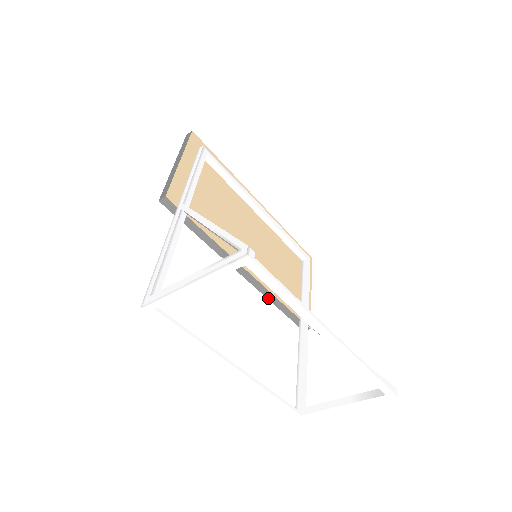
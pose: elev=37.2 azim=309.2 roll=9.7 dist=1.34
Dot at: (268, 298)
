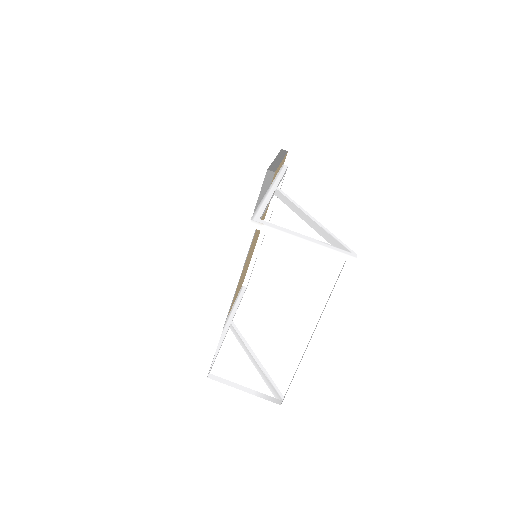
Dot at: occluded
